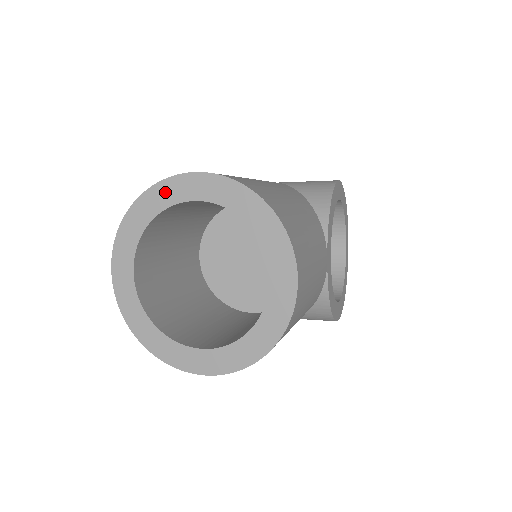
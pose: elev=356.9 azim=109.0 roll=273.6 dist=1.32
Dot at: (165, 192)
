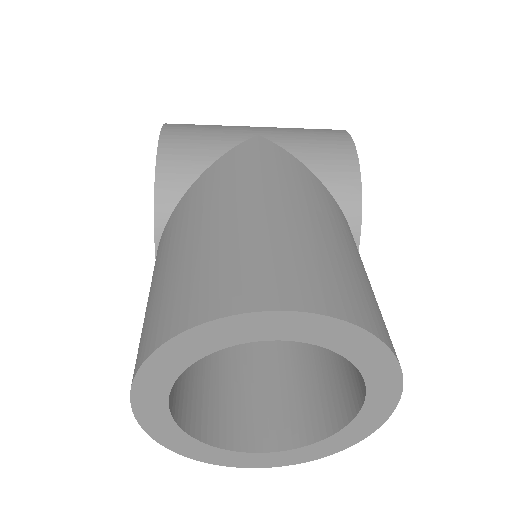
Dot at: (227, 331)
